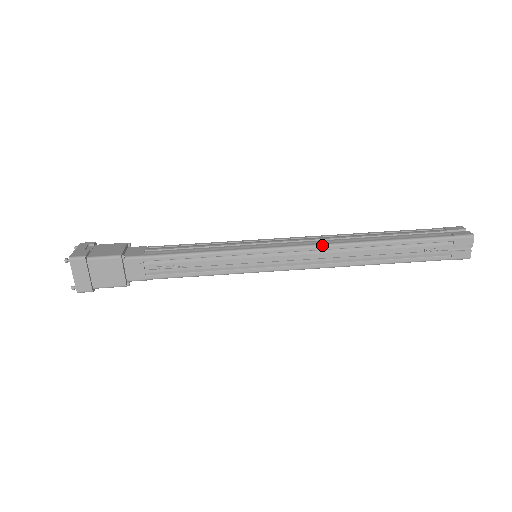
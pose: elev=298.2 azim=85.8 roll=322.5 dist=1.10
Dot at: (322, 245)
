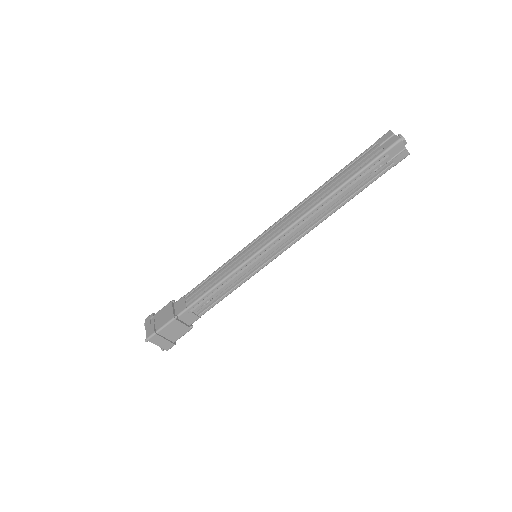
Dot at: (294, 224)
